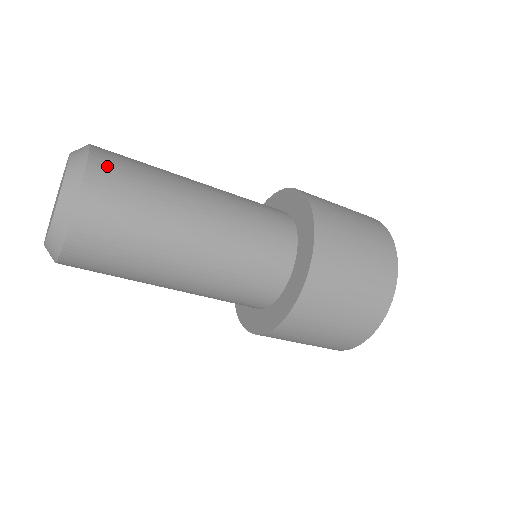
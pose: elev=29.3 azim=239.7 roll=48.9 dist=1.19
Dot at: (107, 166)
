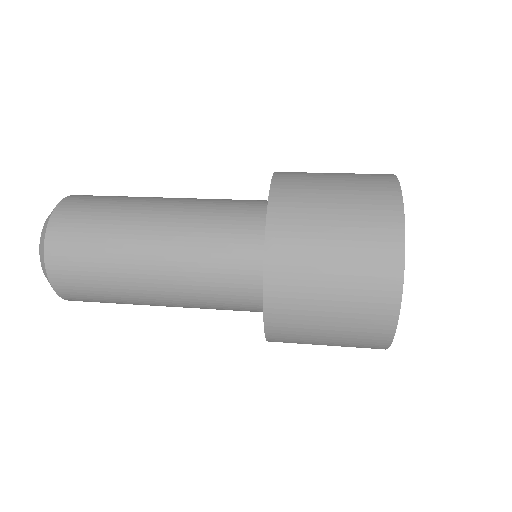
Dot at: (72, 295)
